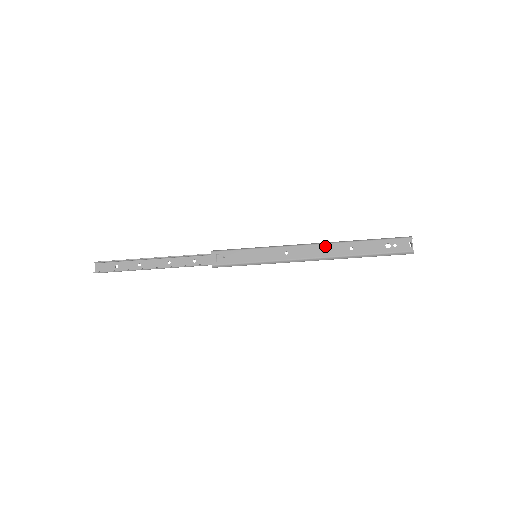
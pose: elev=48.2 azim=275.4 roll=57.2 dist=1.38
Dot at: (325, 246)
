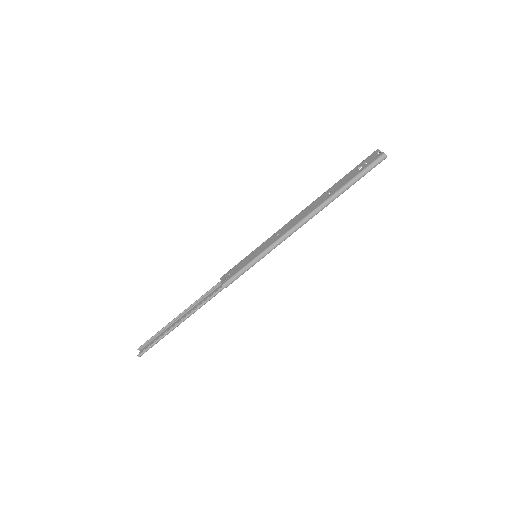
Dot at: (307, 208)
